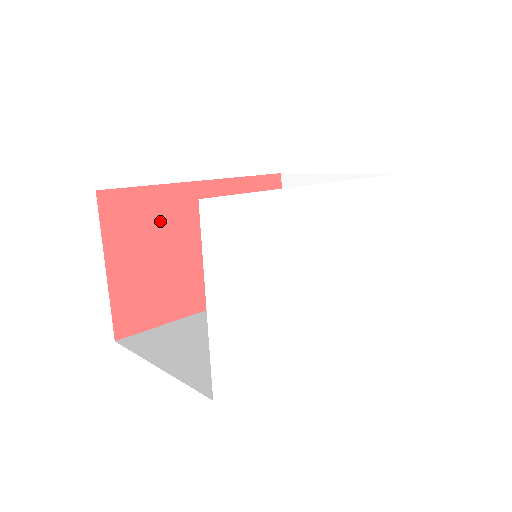
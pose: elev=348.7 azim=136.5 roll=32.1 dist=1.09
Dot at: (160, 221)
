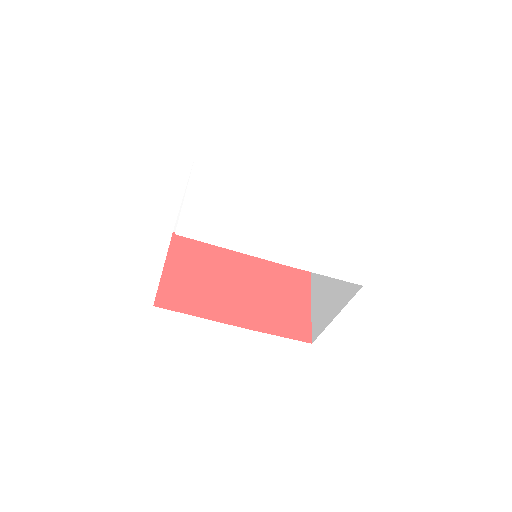
Dot at: (207, 259)
